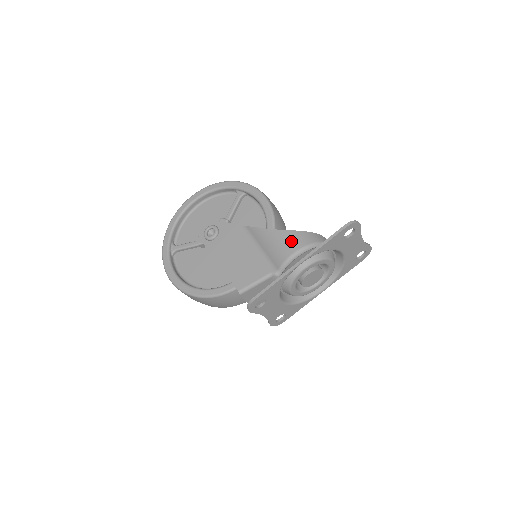
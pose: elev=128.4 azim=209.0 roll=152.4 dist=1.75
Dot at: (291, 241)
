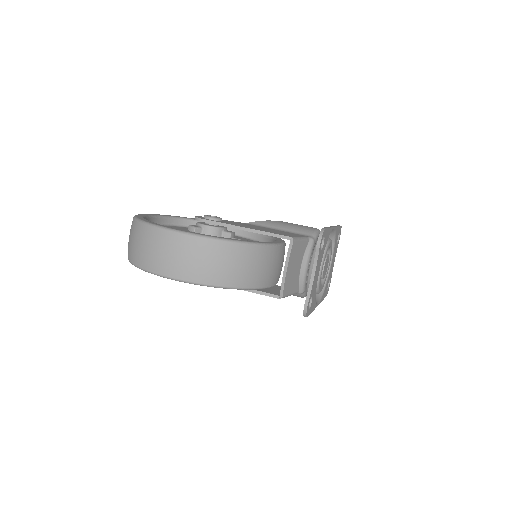
Dot at: occluded
